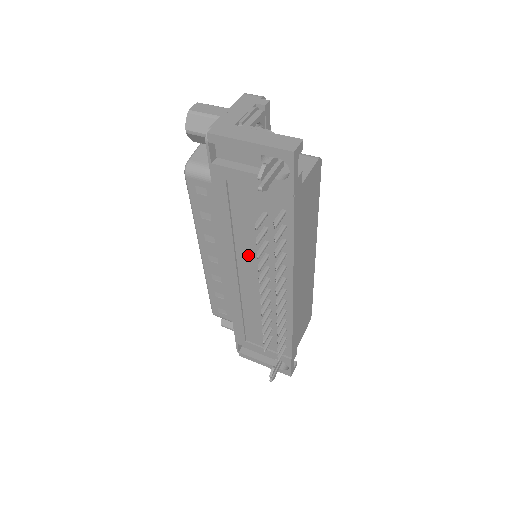
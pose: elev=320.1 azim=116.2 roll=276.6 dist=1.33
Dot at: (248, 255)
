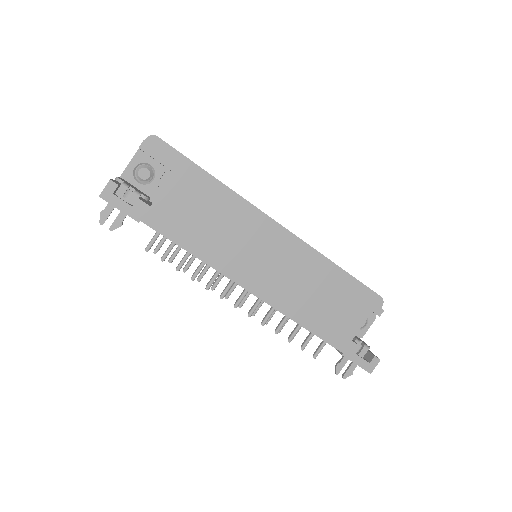
Dot at: occluded
